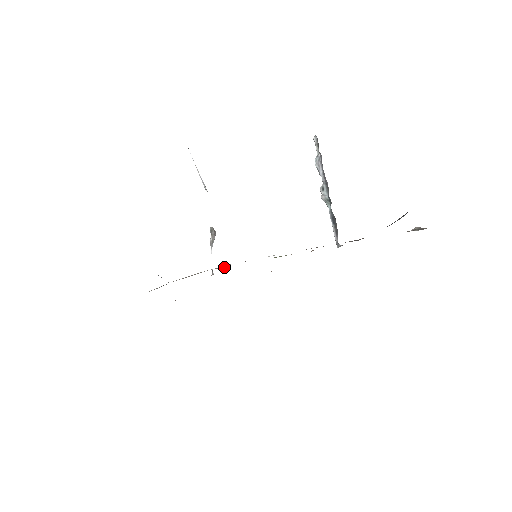
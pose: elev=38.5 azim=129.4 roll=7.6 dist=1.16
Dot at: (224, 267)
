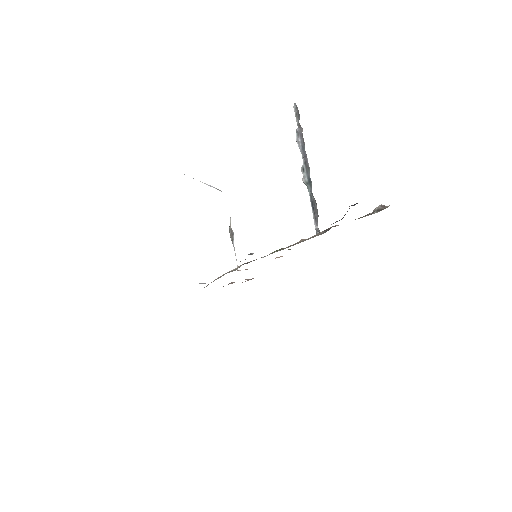
Dot at: occluded
